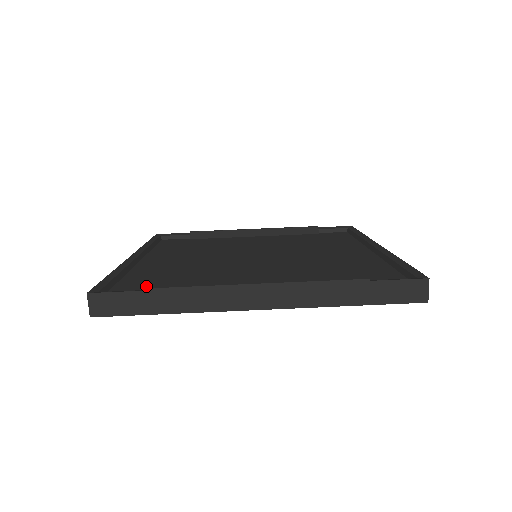
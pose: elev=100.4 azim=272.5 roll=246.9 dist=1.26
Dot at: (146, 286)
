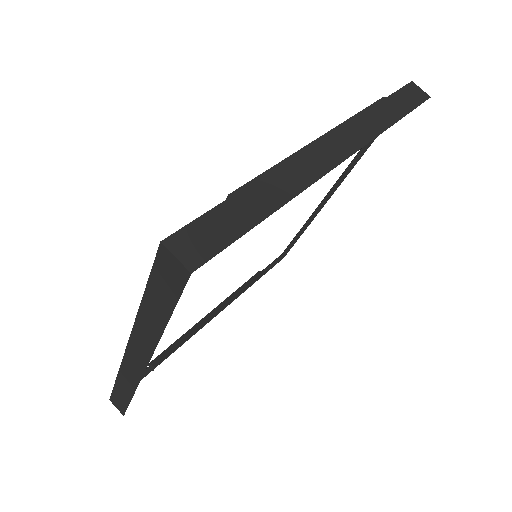
Dot at: occluded
